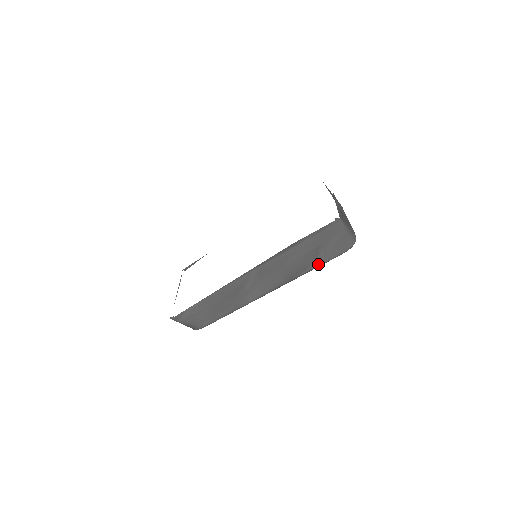
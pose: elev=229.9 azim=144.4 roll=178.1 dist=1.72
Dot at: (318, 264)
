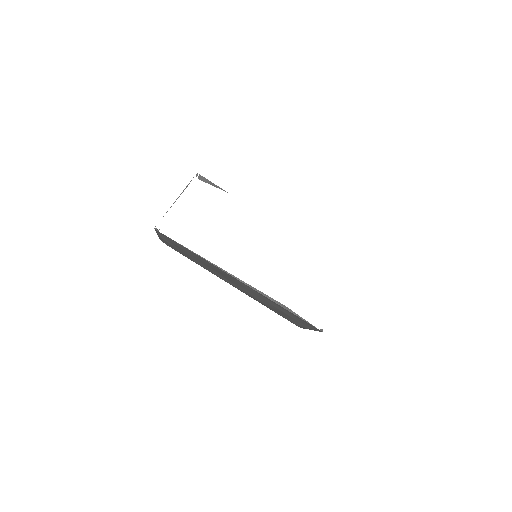
Dot at: (279, 314)
